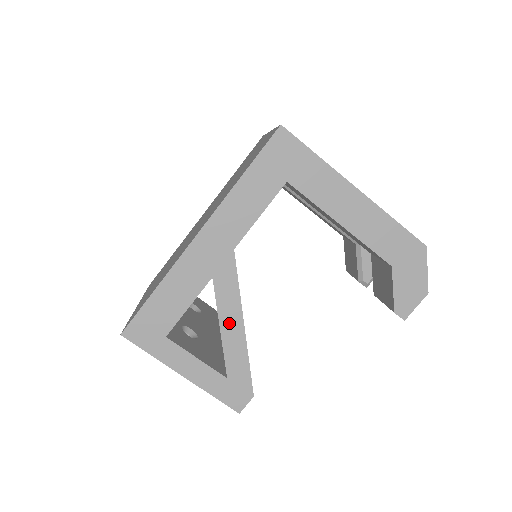
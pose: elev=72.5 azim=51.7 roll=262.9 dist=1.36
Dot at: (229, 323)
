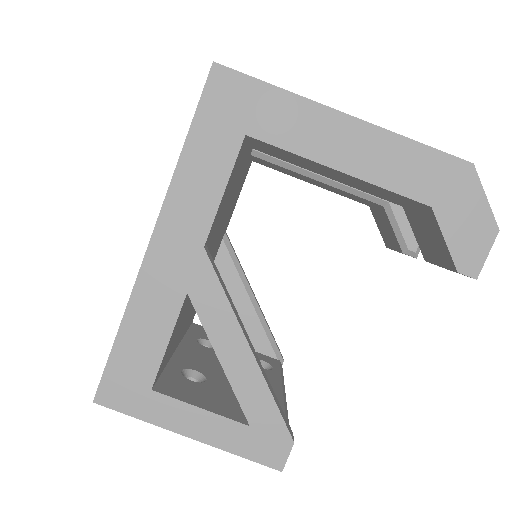
Dot at: (228, 349)
